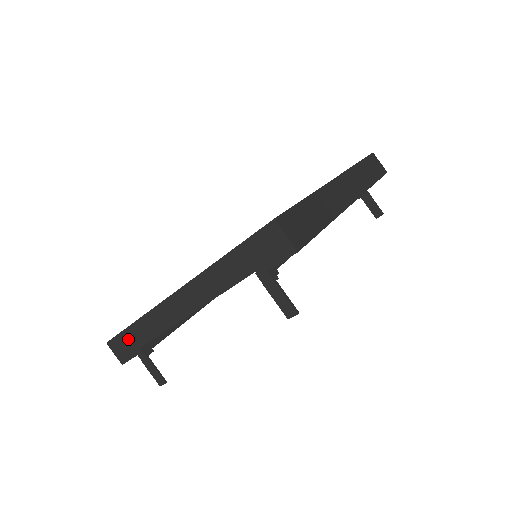
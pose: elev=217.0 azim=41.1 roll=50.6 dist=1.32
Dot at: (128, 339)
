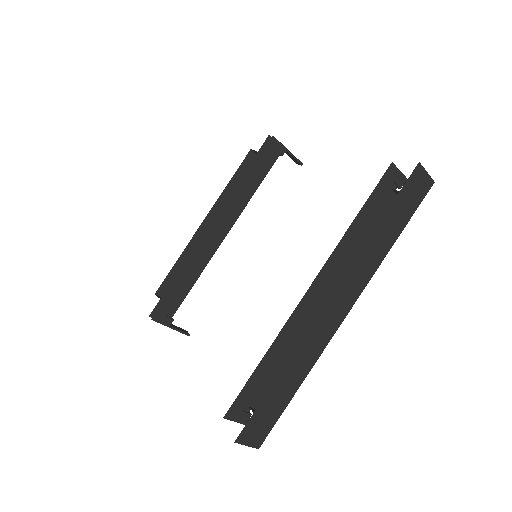
Dot at: occluded
